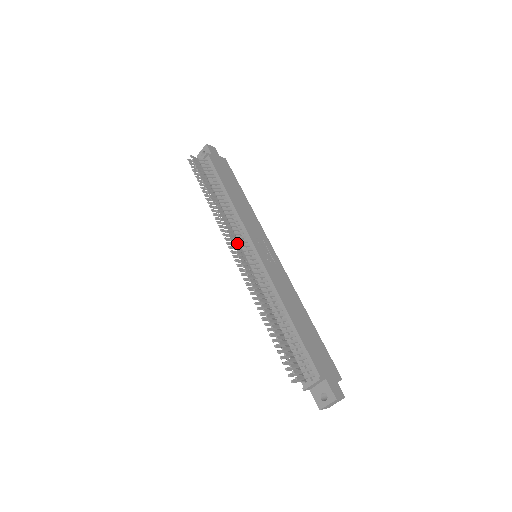
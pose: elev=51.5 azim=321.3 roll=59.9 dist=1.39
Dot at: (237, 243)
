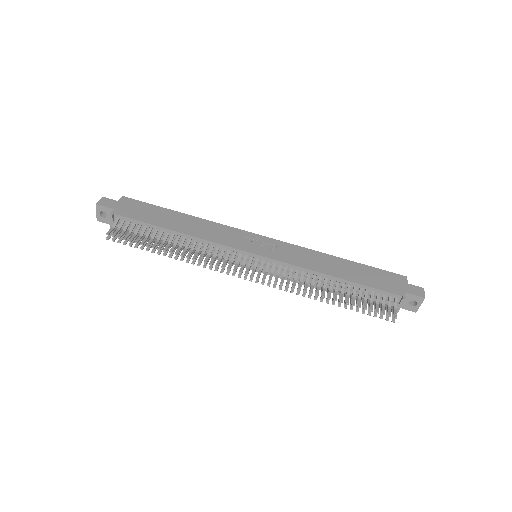
Dot at: (233, 263)
